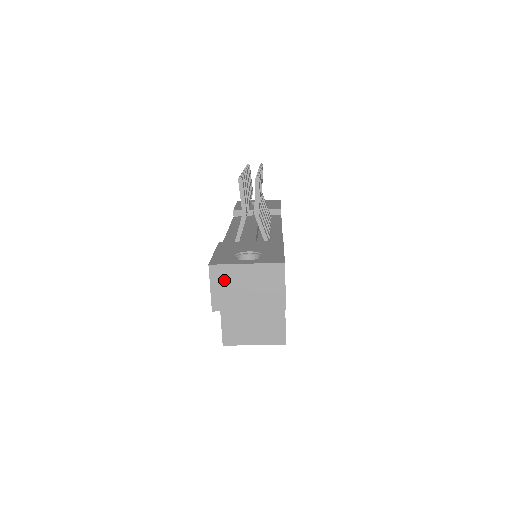
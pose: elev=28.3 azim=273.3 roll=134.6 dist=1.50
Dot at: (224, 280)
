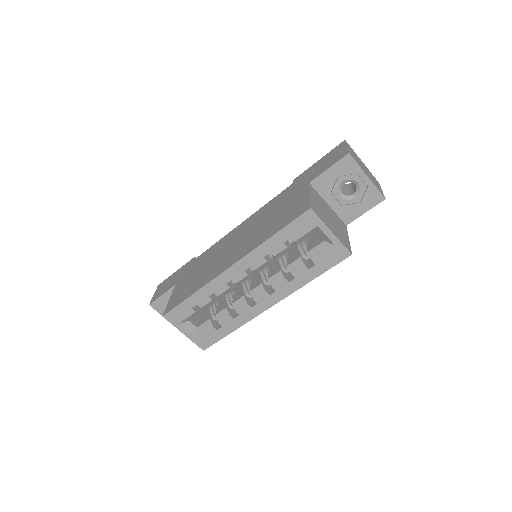
Dot at: (353, 153)
